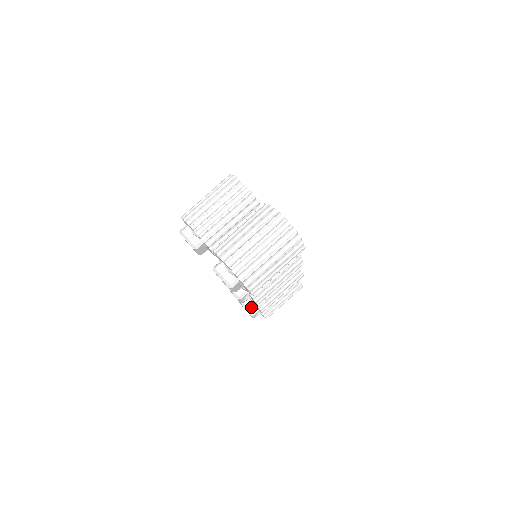
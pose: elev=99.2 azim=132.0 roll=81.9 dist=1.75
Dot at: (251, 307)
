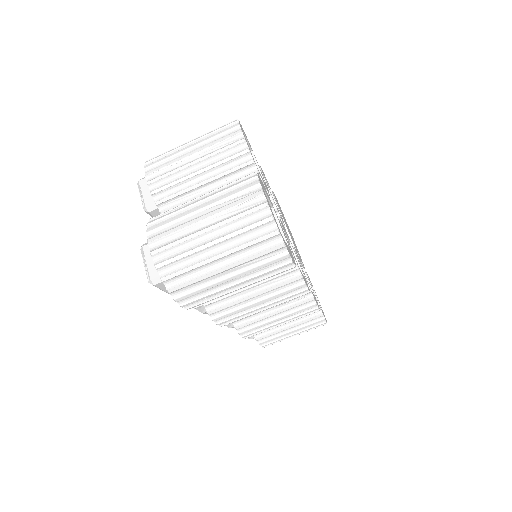
Dot at: (231, 324)
